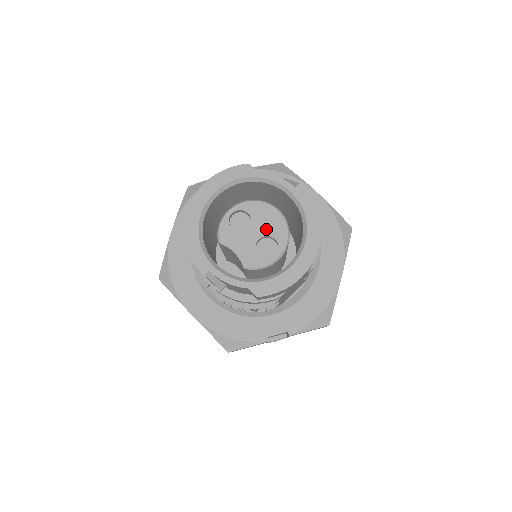
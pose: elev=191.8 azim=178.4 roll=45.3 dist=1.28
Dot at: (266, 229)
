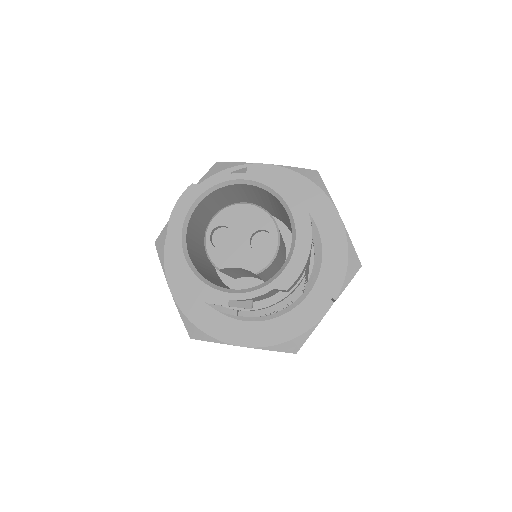
Dot at: (249, 227)
